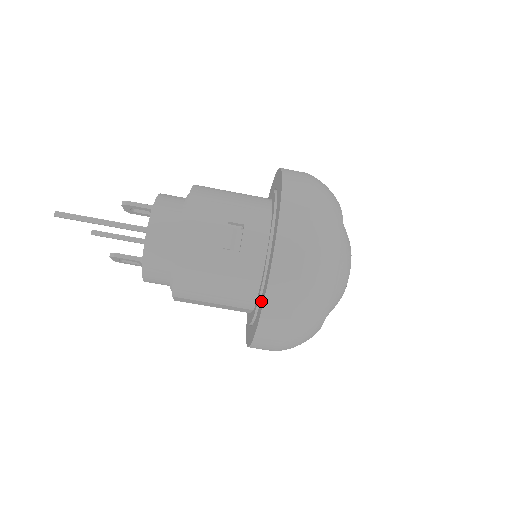
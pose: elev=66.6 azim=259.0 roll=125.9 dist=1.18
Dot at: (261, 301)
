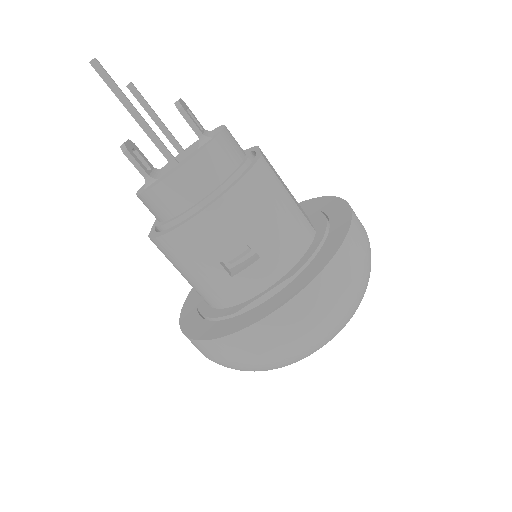
Dot at: (212, 326)
